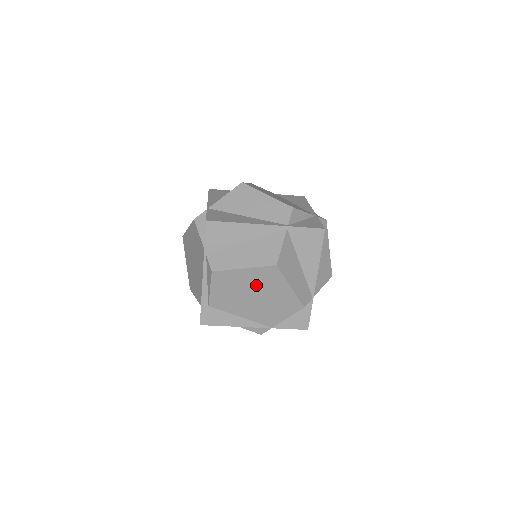
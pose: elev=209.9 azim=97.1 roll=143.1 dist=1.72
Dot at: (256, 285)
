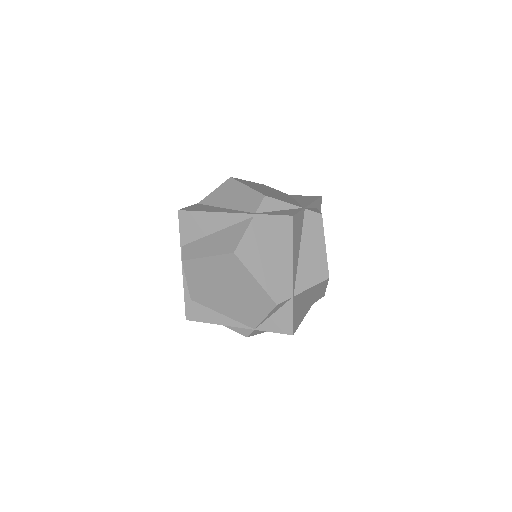
Dot at: (223, 276)
